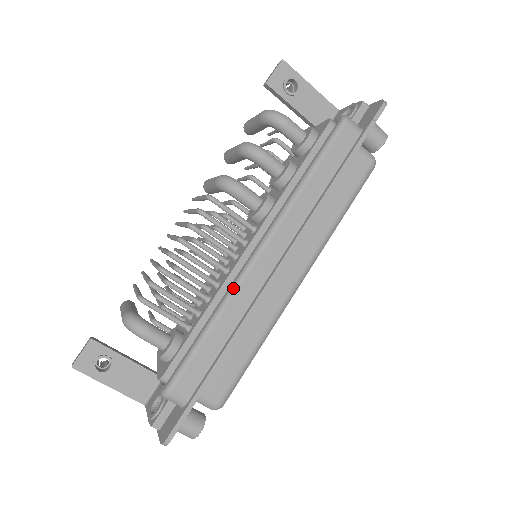
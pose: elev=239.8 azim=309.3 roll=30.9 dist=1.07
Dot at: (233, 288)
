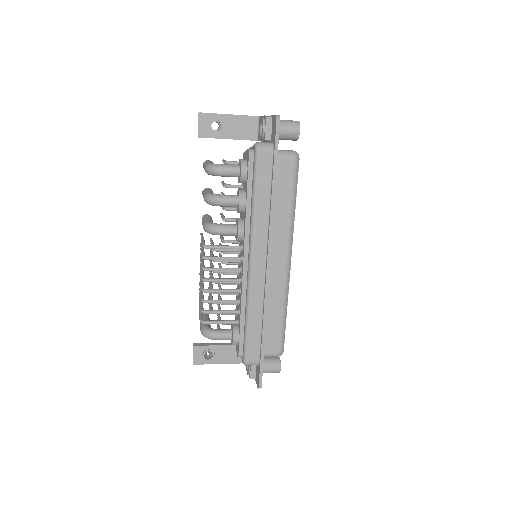
Dot at: (248, 292)
